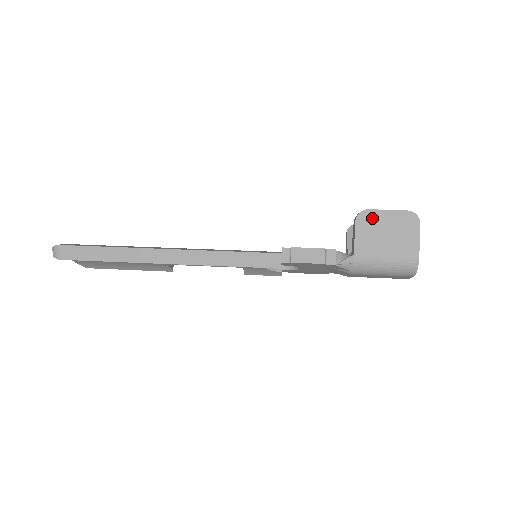
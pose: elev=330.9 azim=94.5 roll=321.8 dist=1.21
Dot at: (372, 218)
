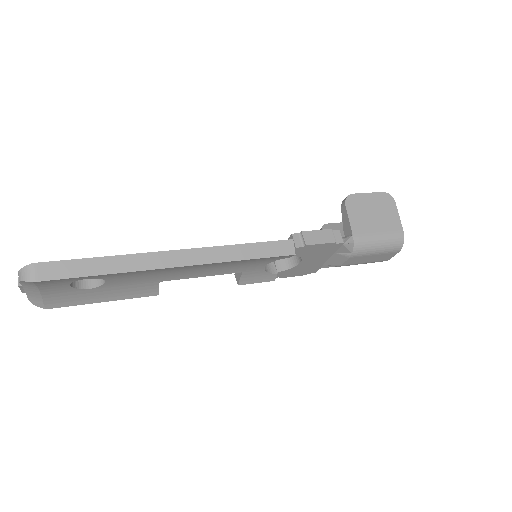
Dot at: (358, 201)
